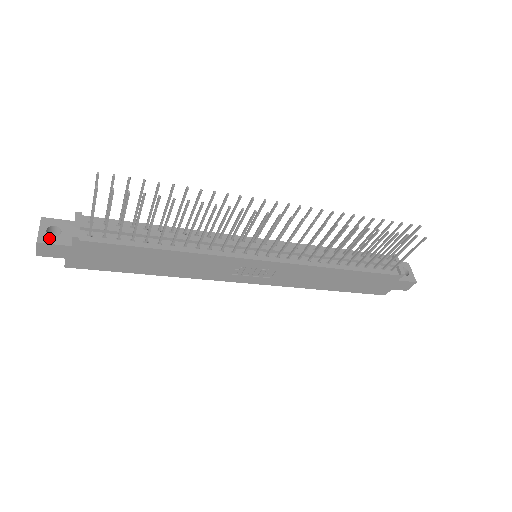
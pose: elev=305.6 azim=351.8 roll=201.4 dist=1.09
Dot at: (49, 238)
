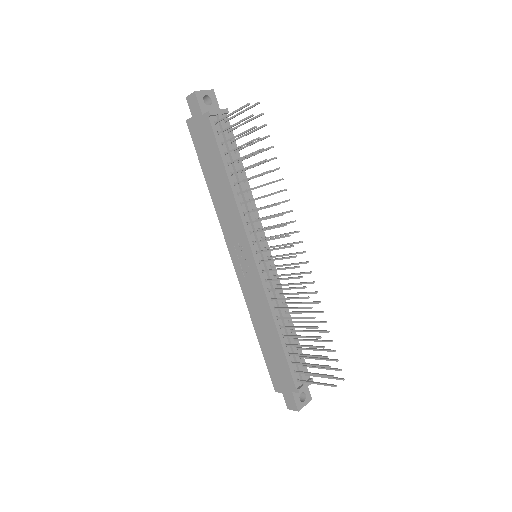
Dot at: (201, 98)
